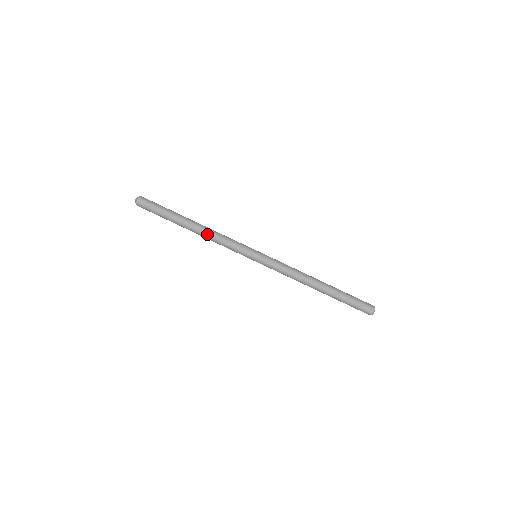
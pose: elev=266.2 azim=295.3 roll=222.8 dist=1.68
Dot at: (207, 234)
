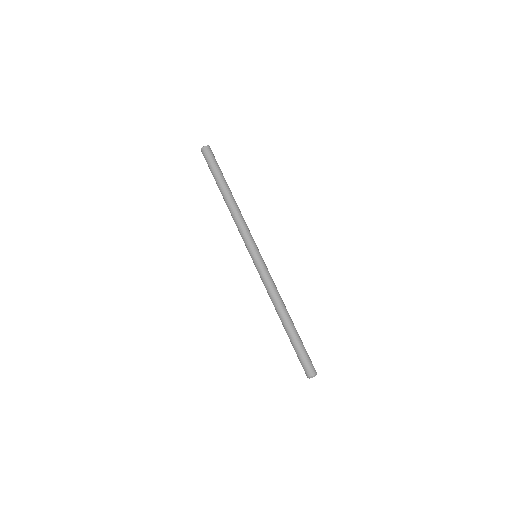
Dot at: (236, 208)
